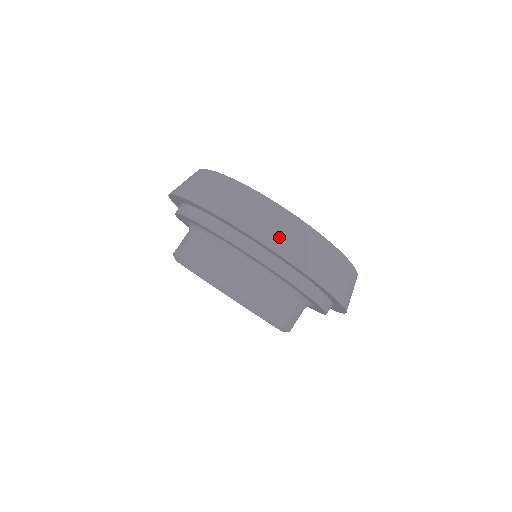
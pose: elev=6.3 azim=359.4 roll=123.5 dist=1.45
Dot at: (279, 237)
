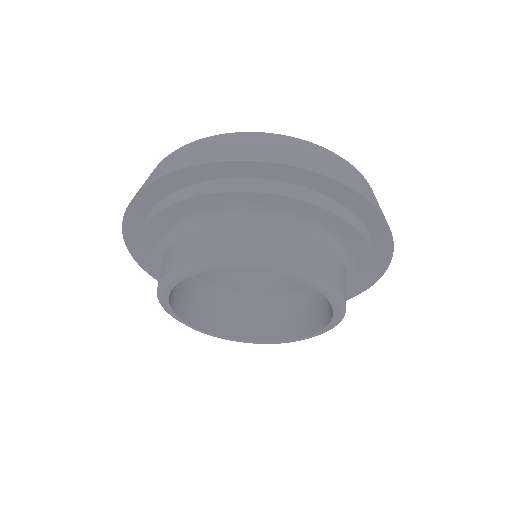
Dot at: (270, 152)
